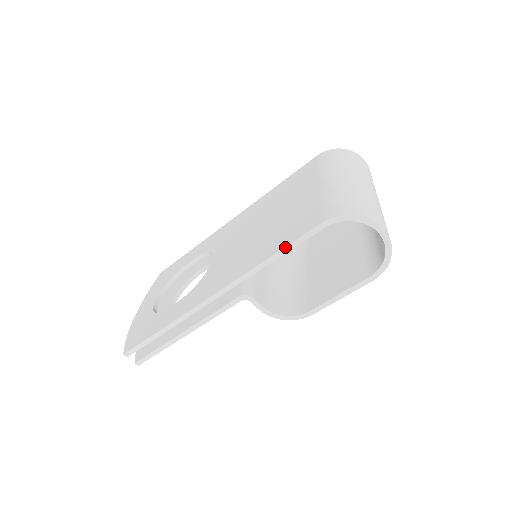
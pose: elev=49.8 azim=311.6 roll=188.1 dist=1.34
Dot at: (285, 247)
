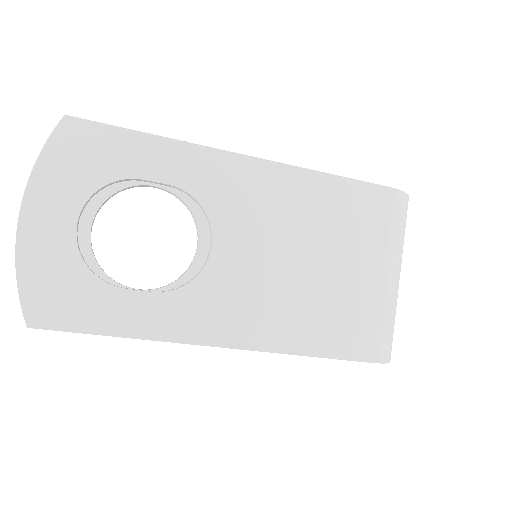
Dot at: (328, 358)
